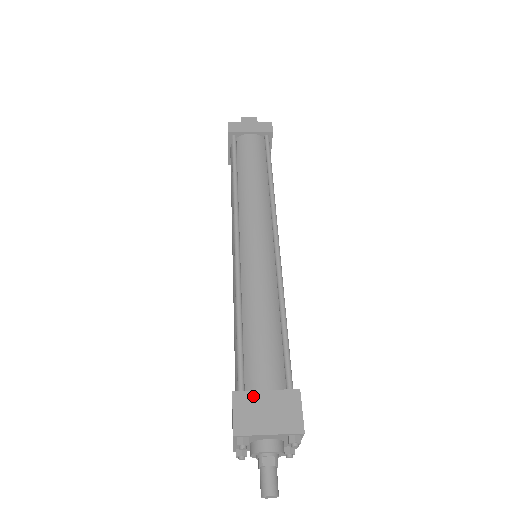
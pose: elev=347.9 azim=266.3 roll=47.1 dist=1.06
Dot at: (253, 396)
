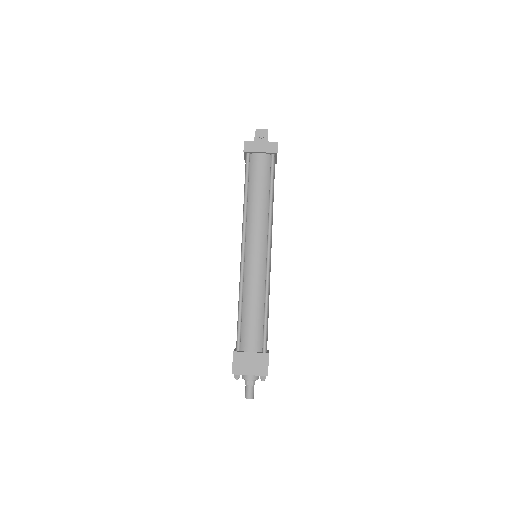
Dot at: (244, 355)
